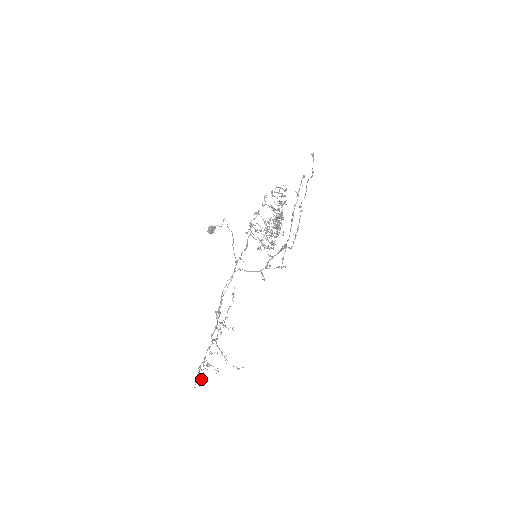
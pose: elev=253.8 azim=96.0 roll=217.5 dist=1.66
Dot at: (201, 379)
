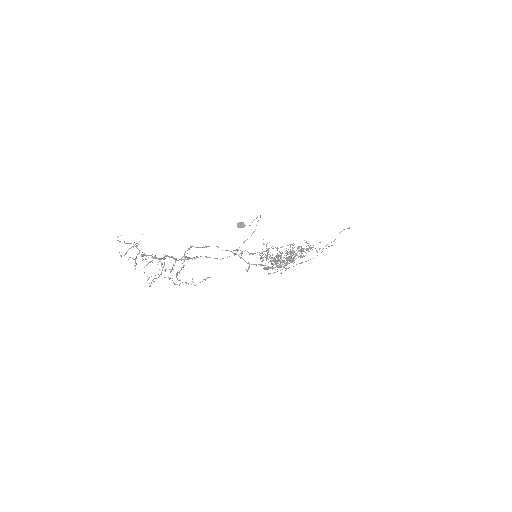
Dot at: occluded
